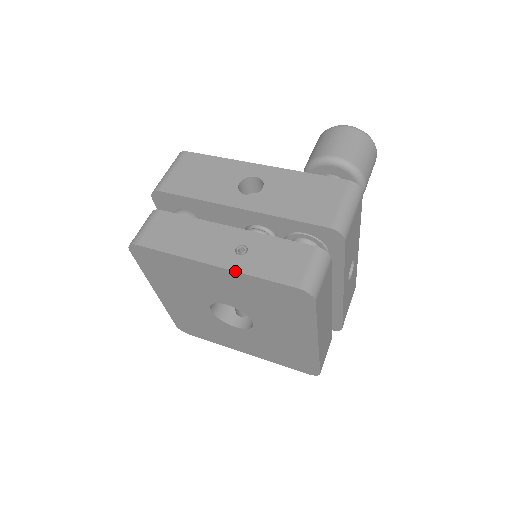
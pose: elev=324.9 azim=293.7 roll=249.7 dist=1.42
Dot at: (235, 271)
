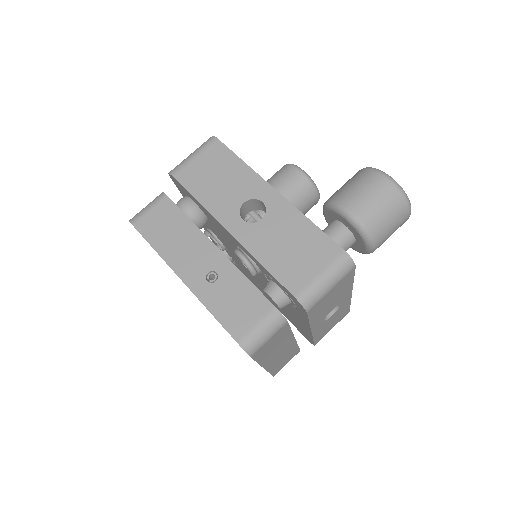
Dot at: (196, 296)
